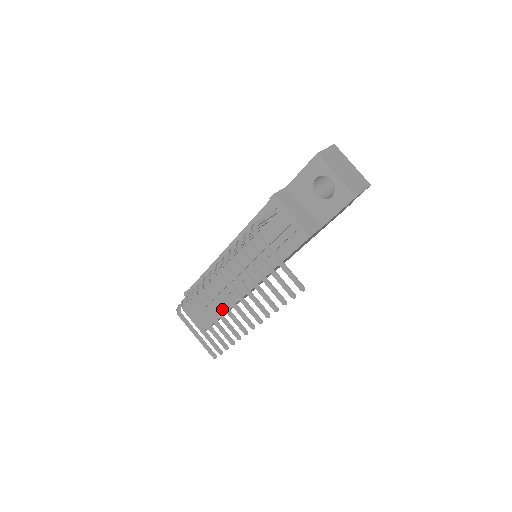
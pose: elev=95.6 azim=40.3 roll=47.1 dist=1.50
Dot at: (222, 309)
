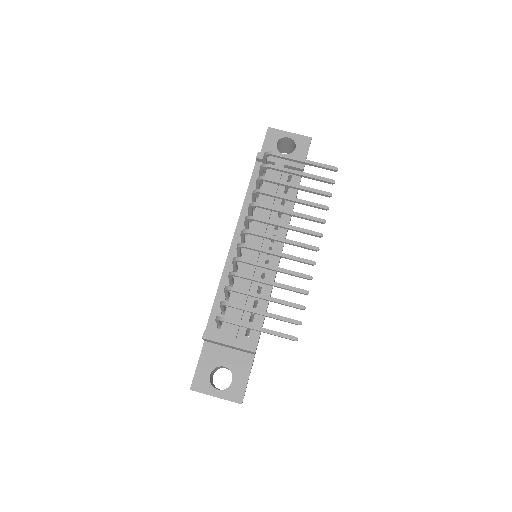
Dot at: (257, 320)
